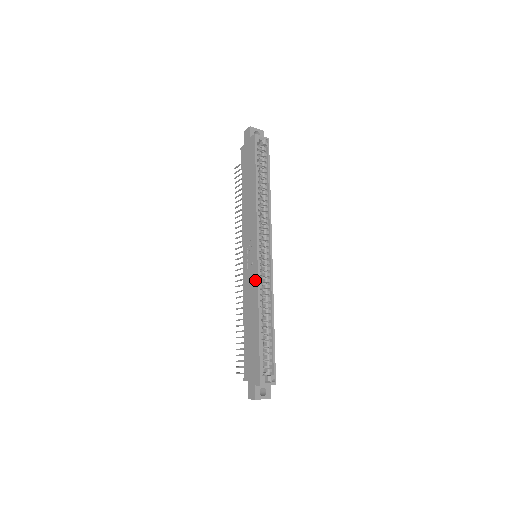
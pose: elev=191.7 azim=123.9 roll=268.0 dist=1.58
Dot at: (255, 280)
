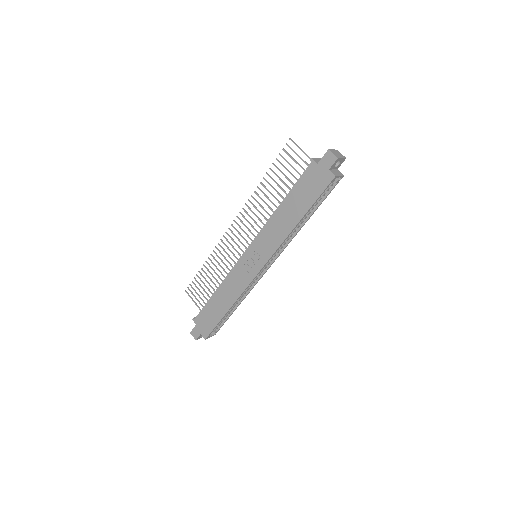
Dot at: (244, 284)
